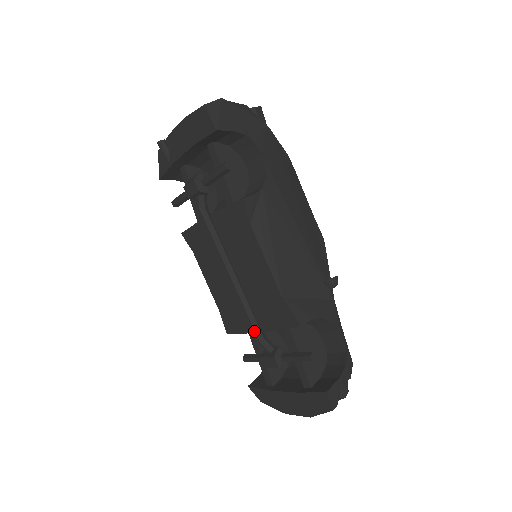
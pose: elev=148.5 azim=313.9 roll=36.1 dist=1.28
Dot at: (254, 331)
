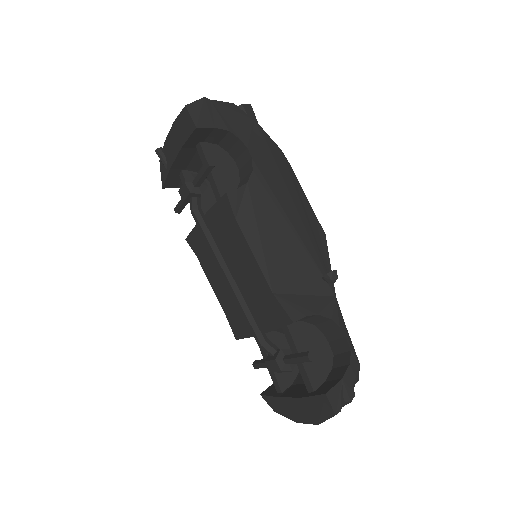
Dot at: (254, 333)
